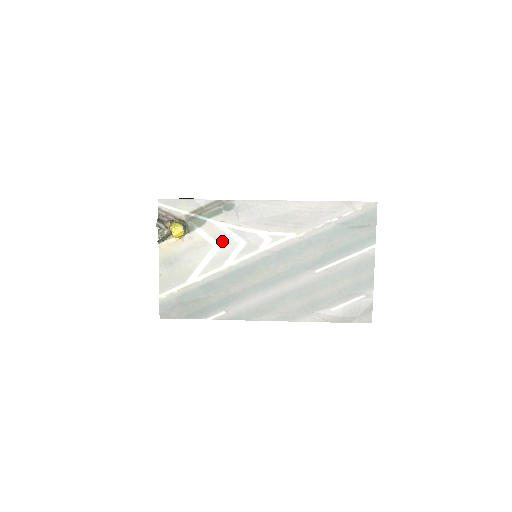
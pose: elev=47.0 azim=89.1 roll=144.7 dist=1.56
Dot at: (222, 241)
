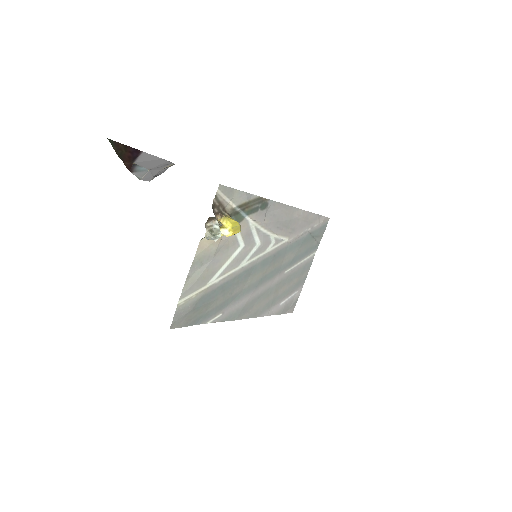
Dot at: (247, 241)
